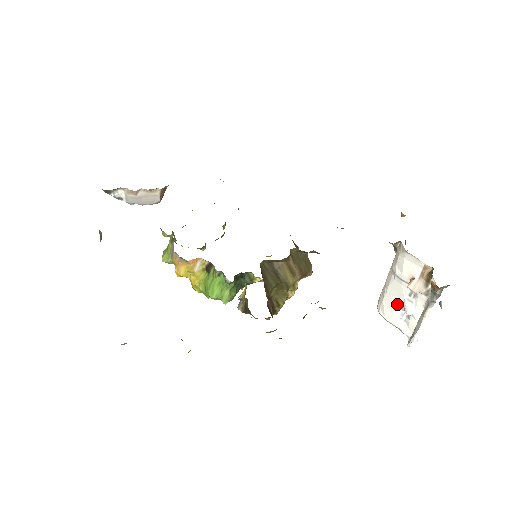
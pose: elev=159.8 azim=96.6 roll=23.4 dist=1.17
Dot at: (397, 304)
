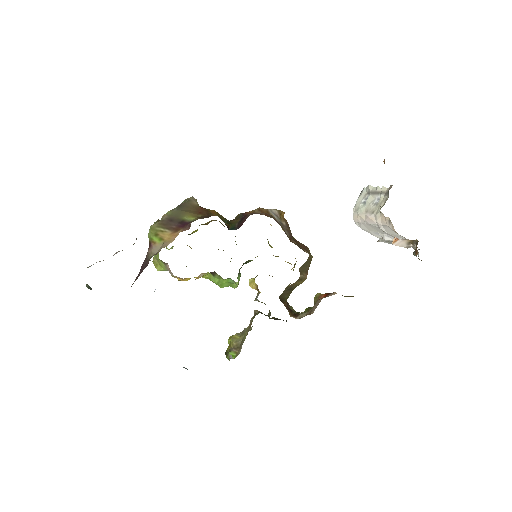
Dot at: occluded
